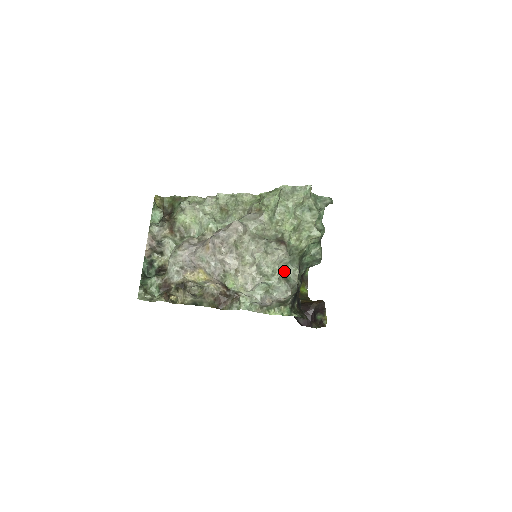
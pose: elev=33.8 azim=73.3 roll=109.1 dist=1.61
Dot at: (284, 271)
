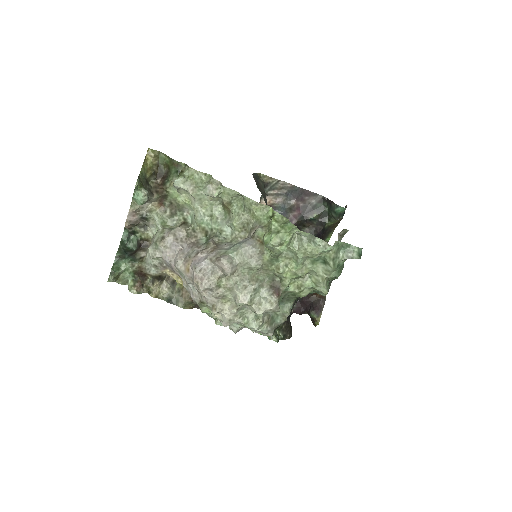
Dot at: (271, 314)
